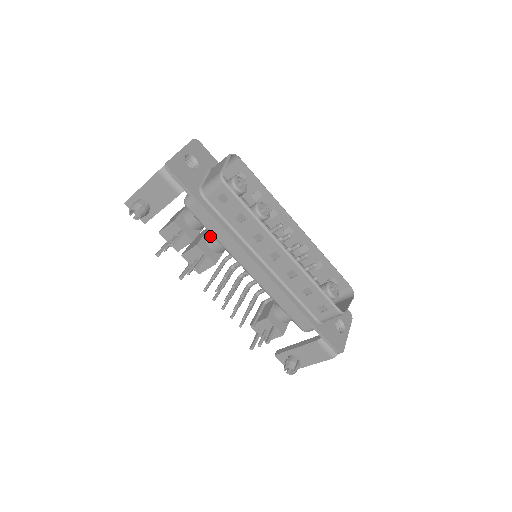
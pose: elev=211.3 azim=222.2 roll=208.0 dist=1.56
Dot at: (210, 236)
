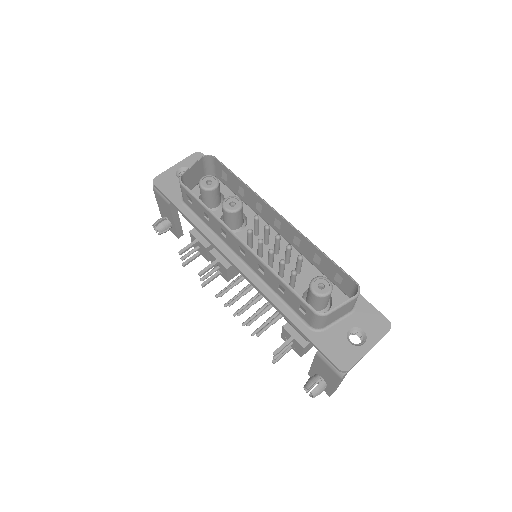
Dot at: occluded
